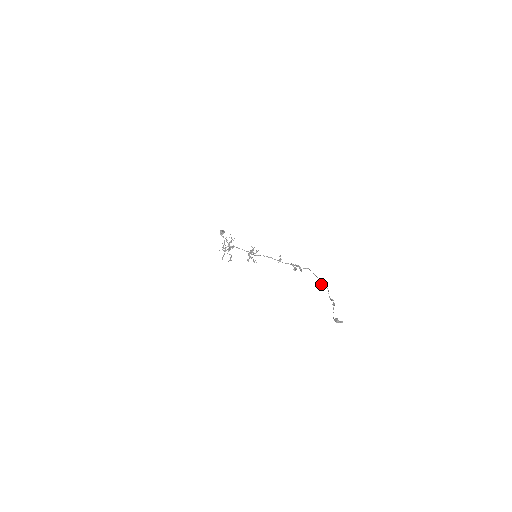
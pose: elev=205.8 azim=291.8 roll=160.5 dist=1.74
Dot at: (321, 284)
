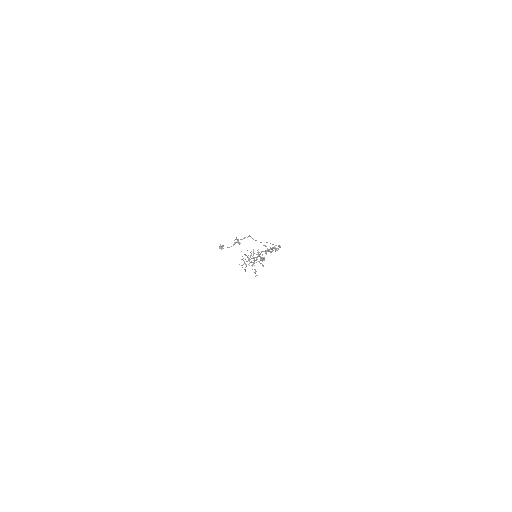
Dot at: occluded
